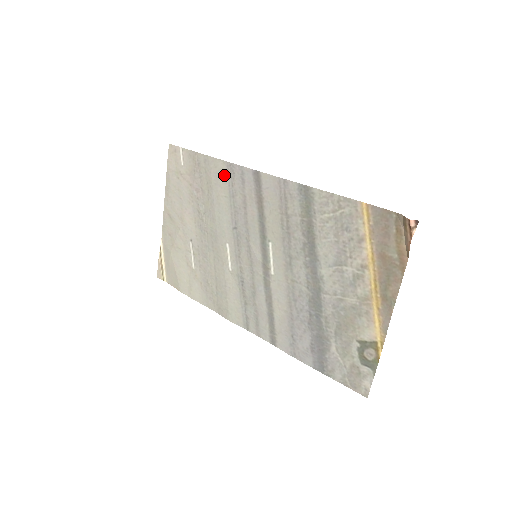
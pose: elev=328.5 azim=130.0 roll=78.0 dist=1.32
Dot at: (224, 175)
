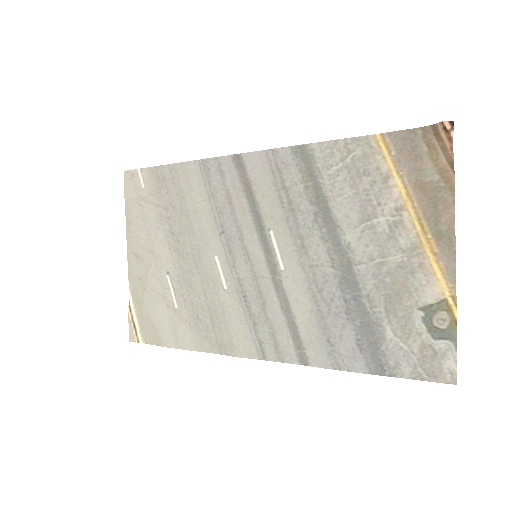
Dot at: (197, 176)
